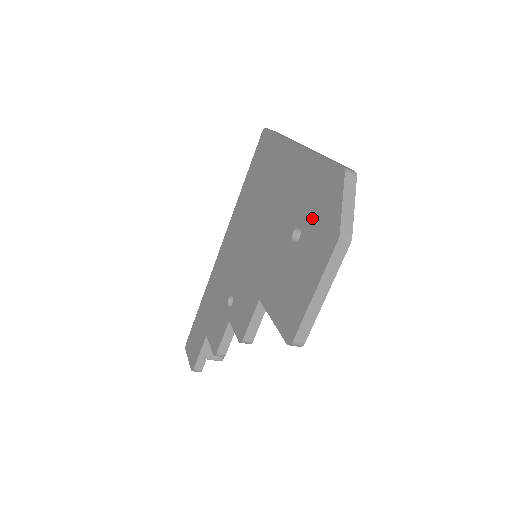
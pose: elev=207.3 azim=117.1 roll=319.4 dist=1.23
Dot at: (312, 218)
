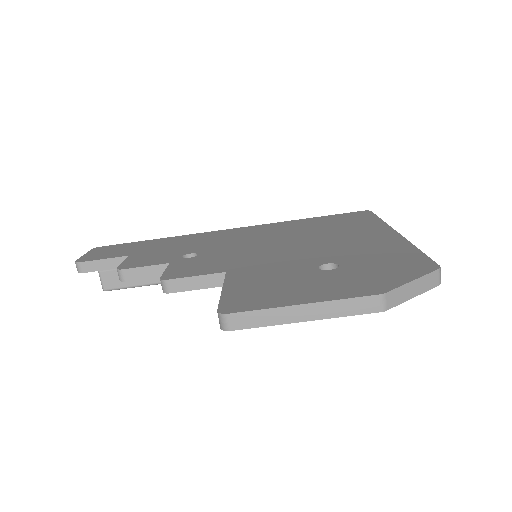
Dot at: (362, 268)
